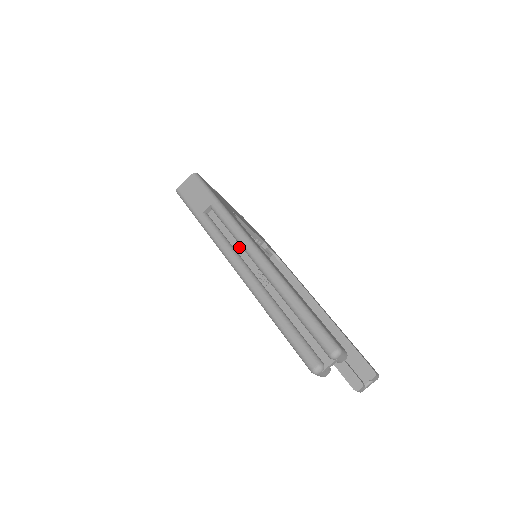
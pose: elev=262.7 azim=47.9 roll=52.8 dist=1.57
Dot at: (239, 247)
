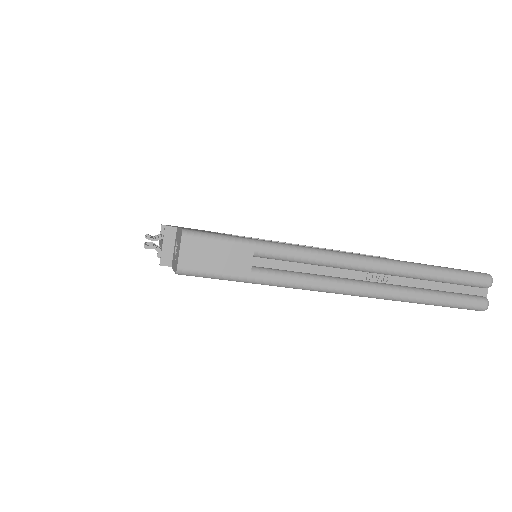
Dot at: (326, 270)
